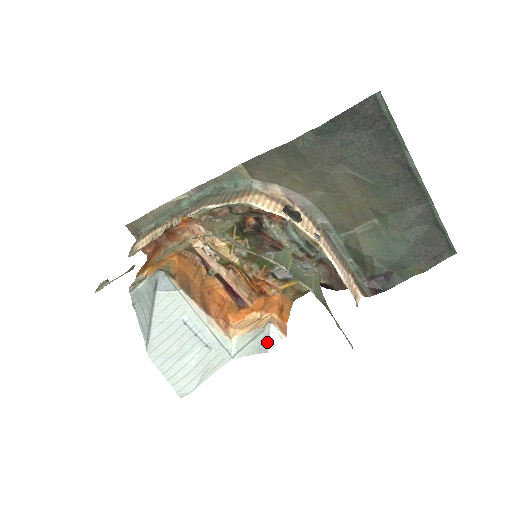
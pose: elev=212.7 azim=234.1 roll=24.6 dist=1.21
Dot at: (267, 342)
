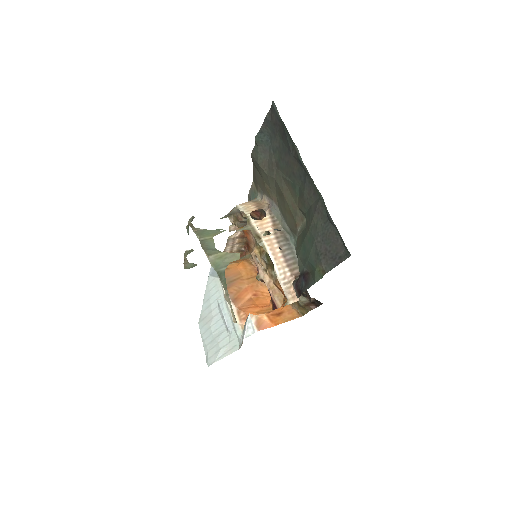
Dot at: (244, 330)
